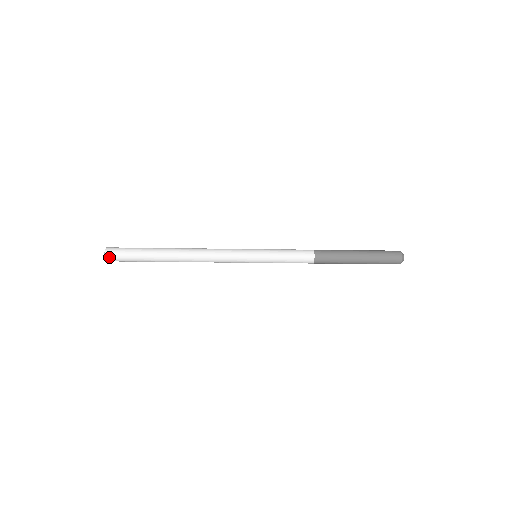
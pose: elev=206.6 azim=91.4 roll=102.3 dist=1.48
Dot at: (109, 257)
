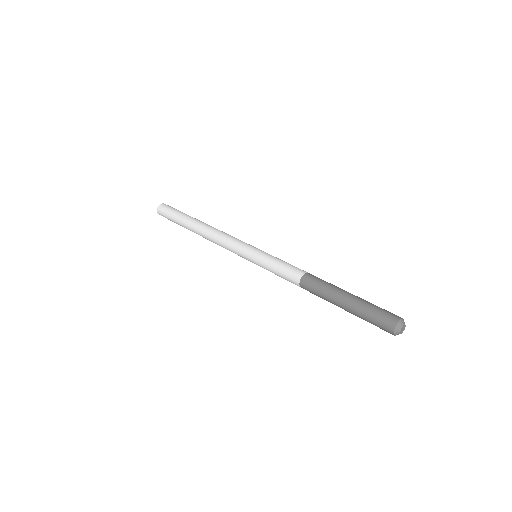
Dot at: (159, 212)
